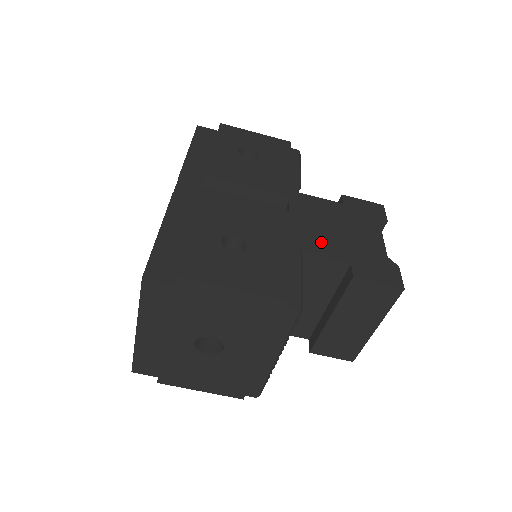
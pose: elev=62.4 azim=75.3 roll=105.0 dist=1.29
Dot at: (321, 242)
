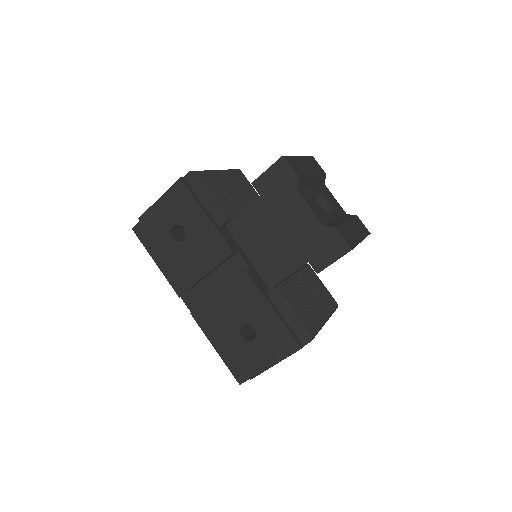
Dot at: (279, 261)
